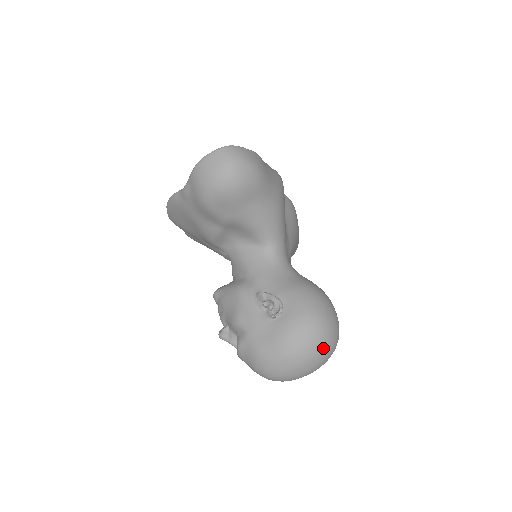
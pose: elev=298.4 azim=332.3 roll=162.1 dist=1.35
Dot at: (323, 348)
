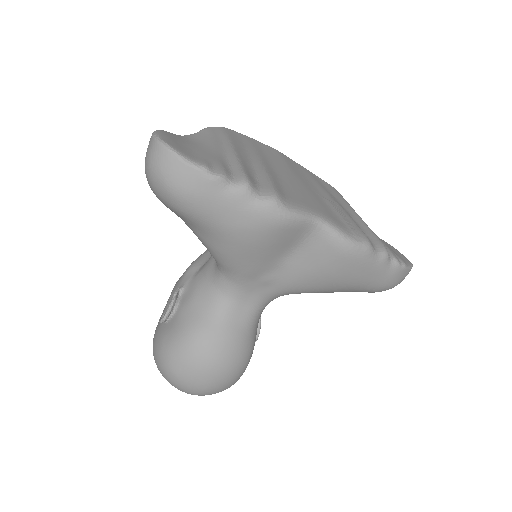
Dot at: (168, 381)
